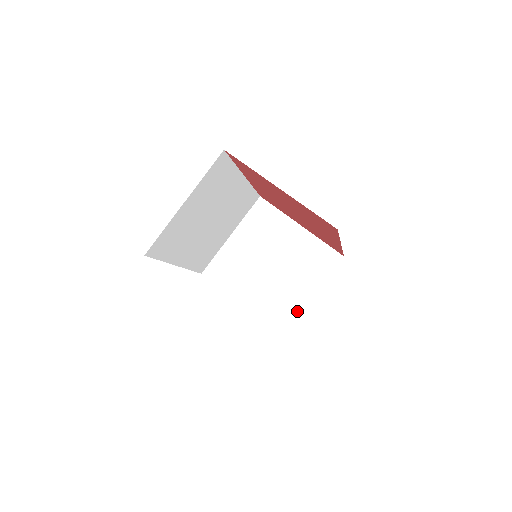
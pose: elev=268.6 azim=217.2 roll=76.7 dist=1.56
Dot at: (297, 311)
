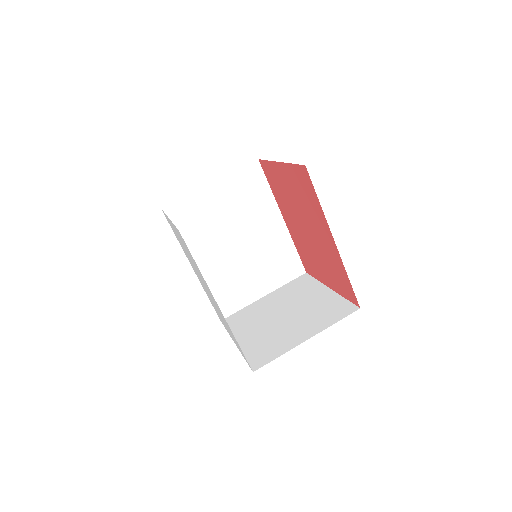
Dot at: (285, 350)
